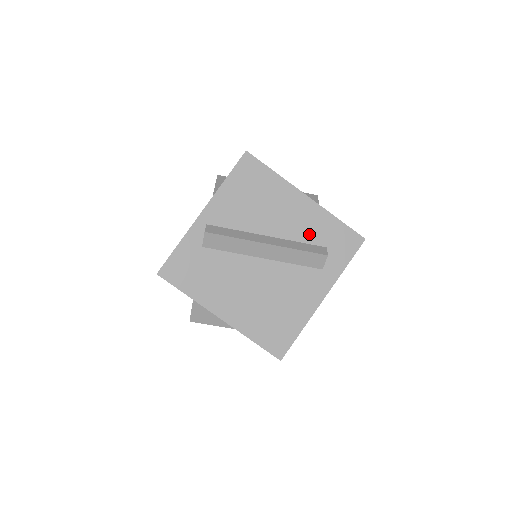
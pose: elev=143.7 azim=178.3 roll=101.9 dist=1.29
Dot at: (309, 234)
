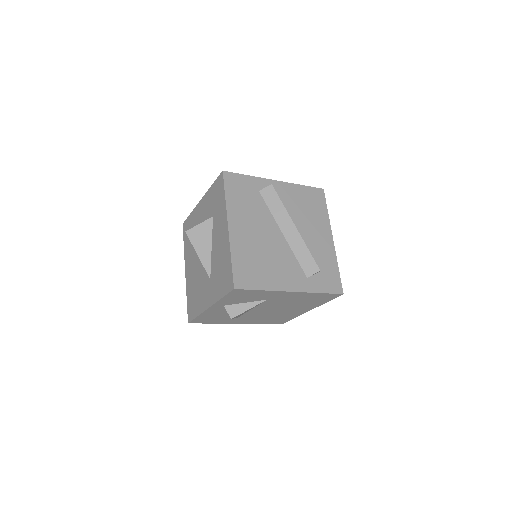
Dot at: (317, 255)
